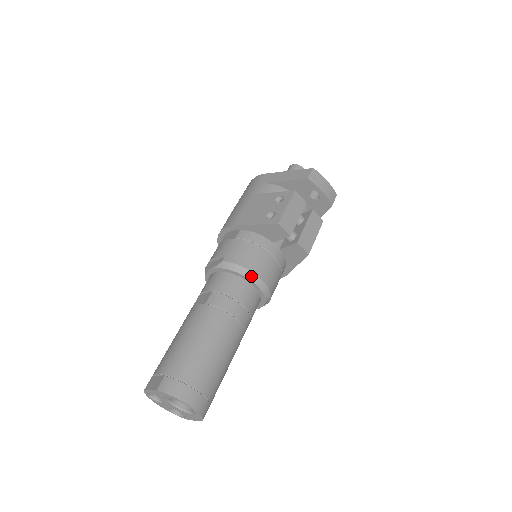
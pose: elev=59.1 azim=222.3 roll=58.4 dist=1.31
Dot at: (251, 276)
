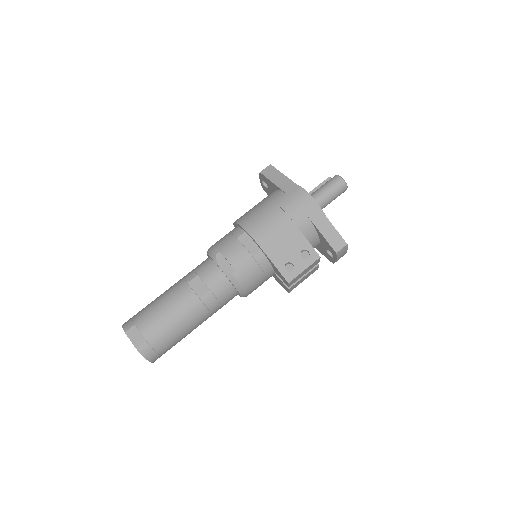
Dot at: (243, 293)
